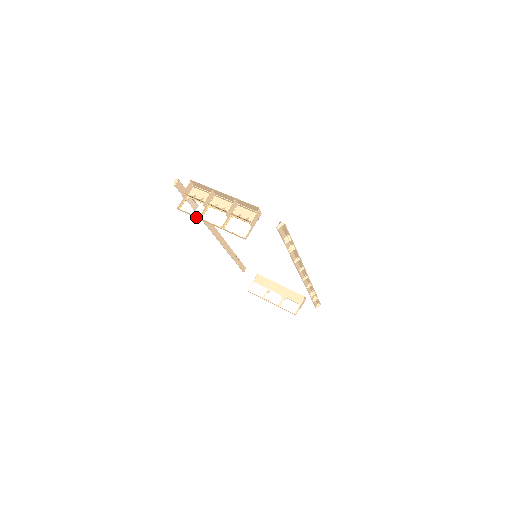
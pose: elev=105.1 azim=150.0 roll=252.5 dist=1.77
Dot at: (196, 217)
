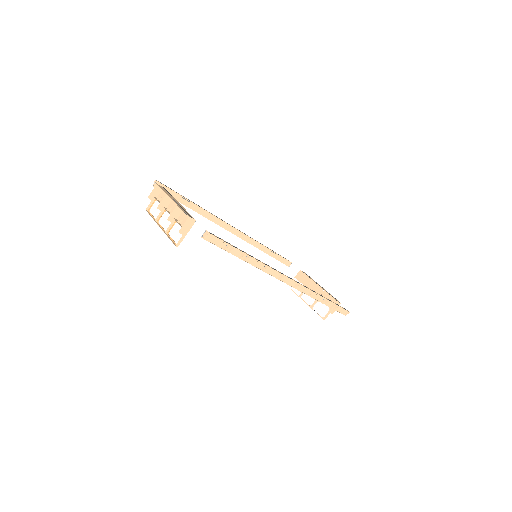
Dot at: (155, 220)
